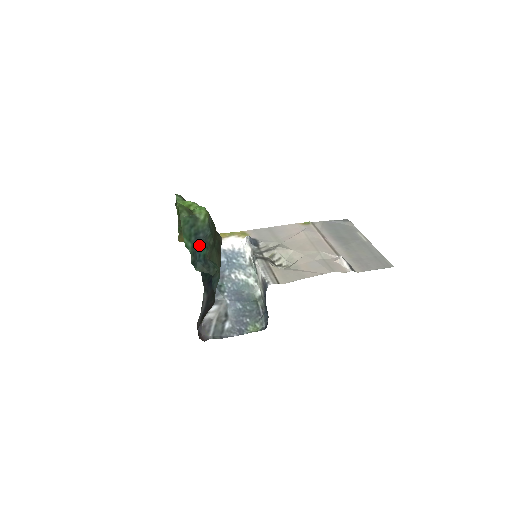
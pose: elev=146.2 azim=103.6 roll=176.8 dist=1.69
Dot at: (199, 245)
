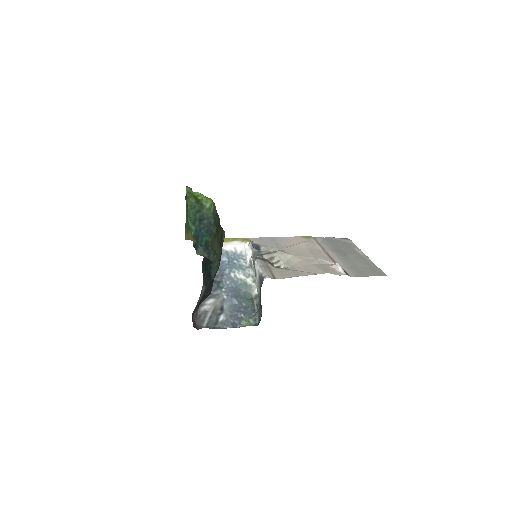
Dot at: (202, 230)
